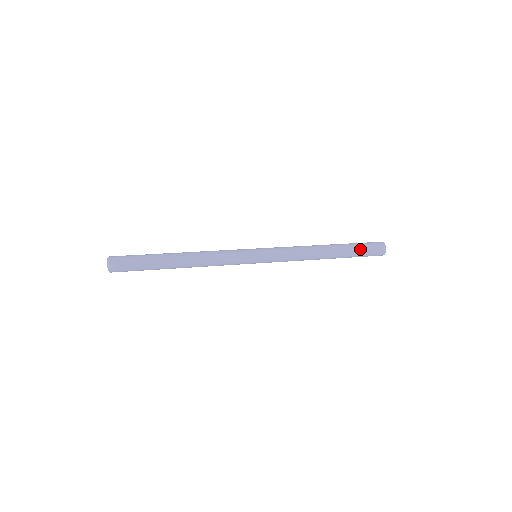
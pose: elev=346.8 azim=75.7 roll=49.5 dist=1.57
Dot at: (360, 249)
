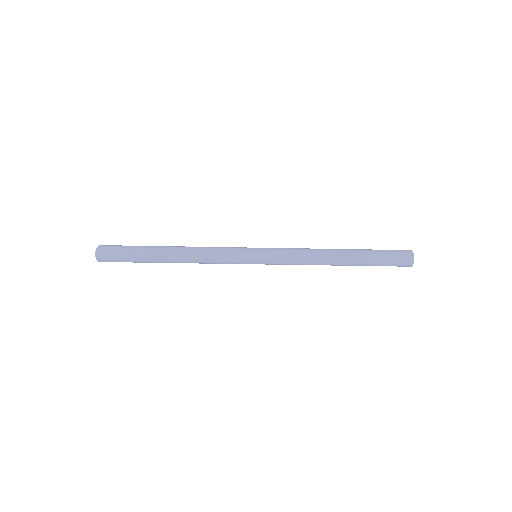
Dot at: (378, 250)
